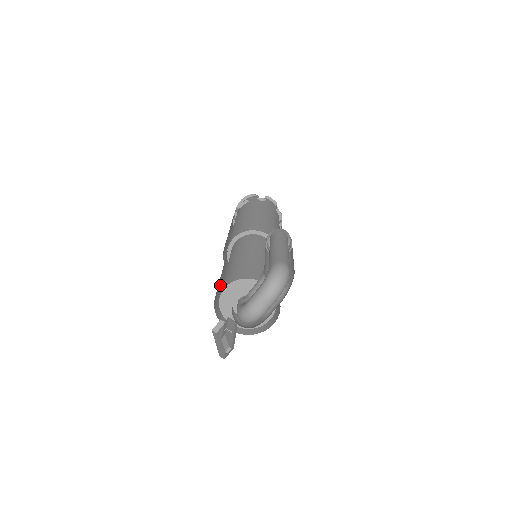
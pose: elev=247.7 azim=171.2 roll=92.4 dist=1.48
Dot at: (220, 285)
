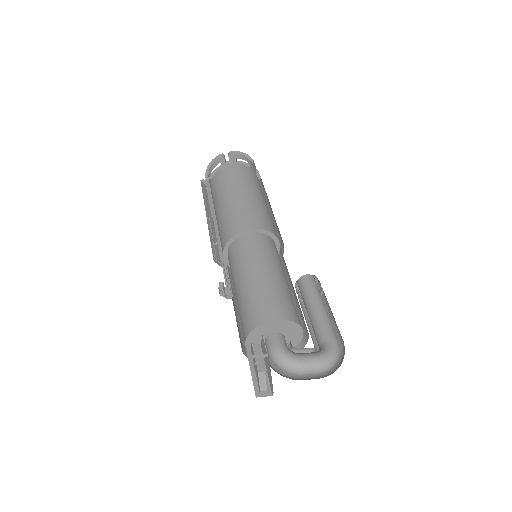
Dot at: (247, 286)
